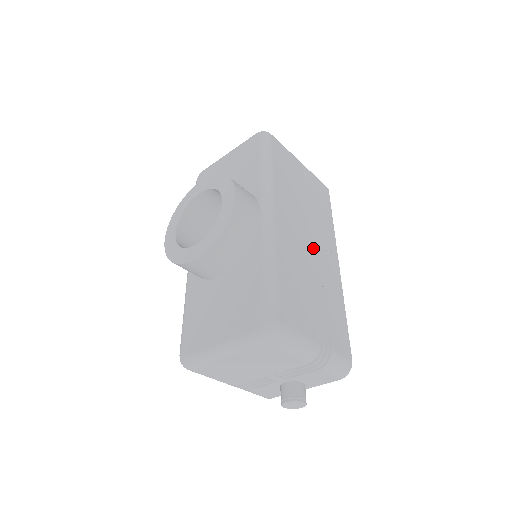
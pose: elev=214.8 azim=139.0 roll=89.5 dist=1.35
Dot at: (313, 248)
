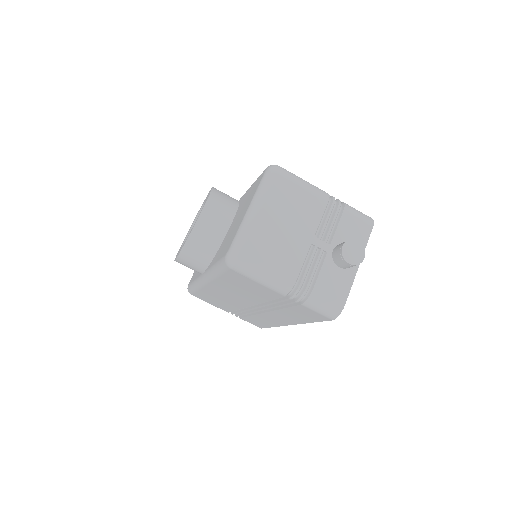
Dot at: occluded
